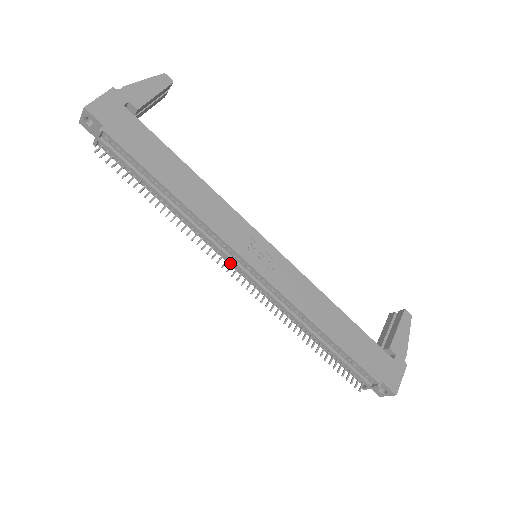
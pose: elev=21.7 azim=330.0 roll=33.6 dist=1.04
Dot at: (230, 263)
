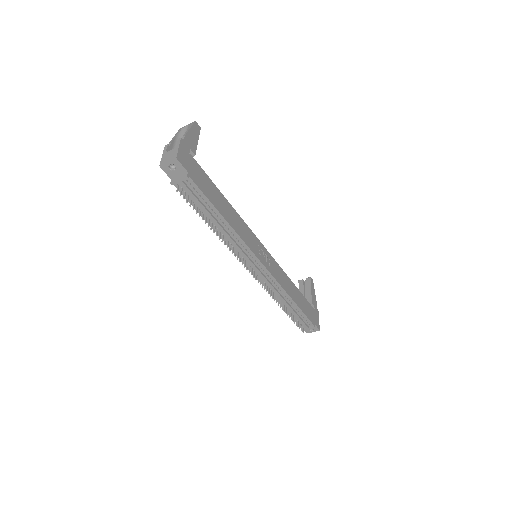
Dot at: (245, 263)
